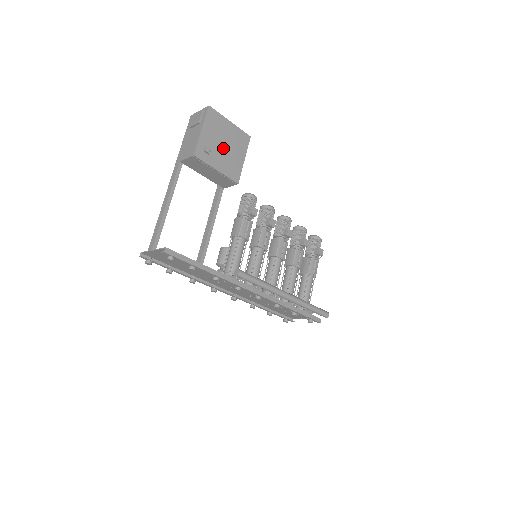
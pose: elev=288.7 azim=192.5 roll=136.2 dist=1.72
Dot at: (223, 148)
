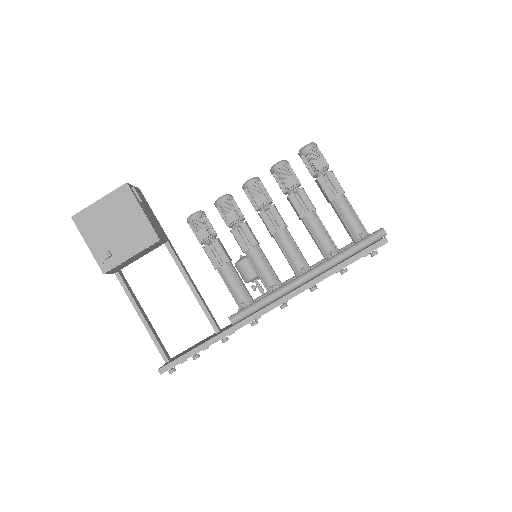
Dot at: (117, 232)
